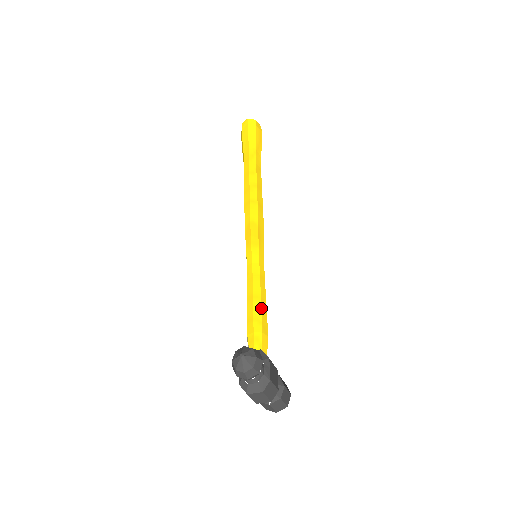
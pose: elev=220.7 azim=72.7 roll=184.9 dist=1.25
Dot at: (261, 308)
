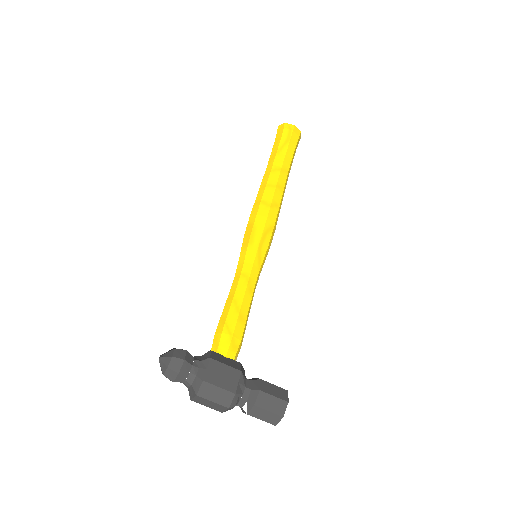
Dot at: (230, 307)
